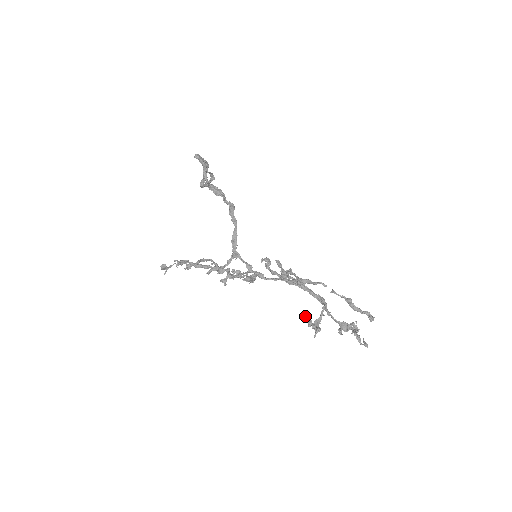
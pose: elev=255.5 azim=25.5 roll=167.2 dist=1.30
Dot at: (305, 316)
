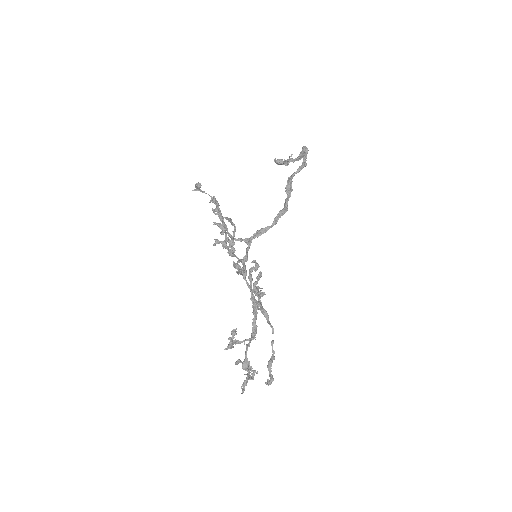
Dot at: (234, 329)
